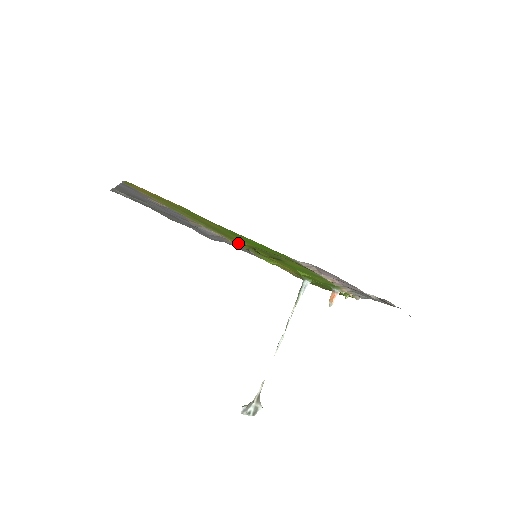
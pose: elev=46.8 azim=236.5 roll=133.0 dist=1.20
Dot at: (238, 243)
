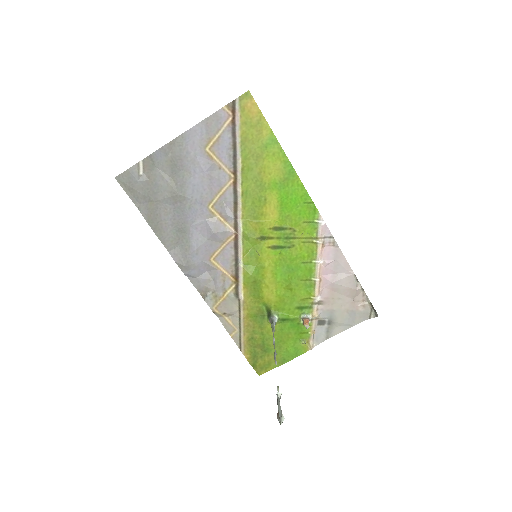
Dot at: (250, 232)
